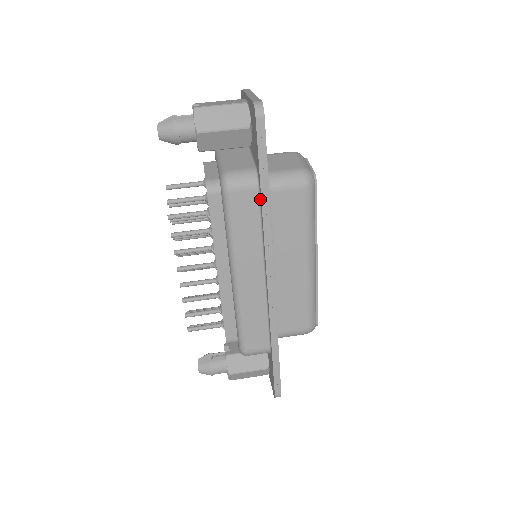
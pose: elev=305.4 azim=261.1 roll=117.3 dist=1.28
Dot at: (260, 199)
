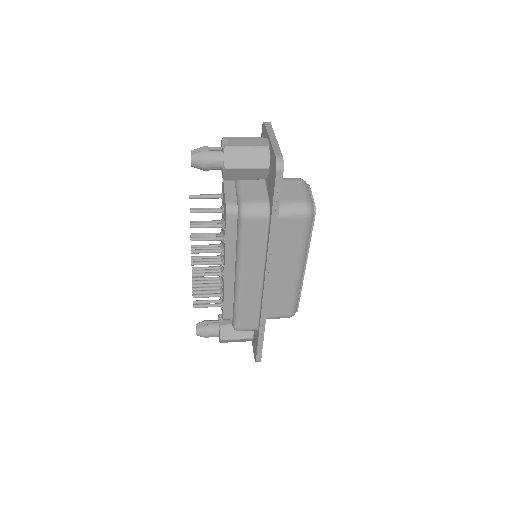
Dot at: (269, 227)
